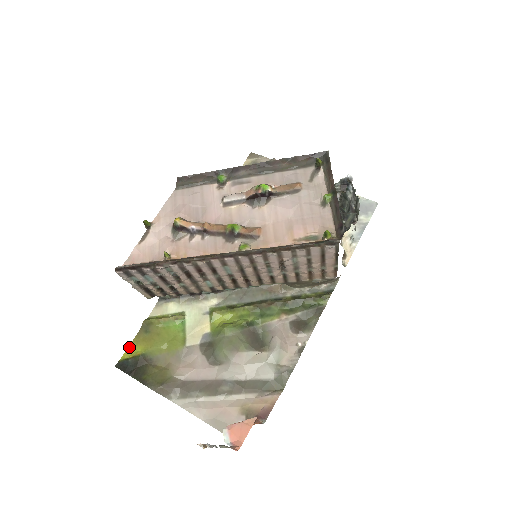
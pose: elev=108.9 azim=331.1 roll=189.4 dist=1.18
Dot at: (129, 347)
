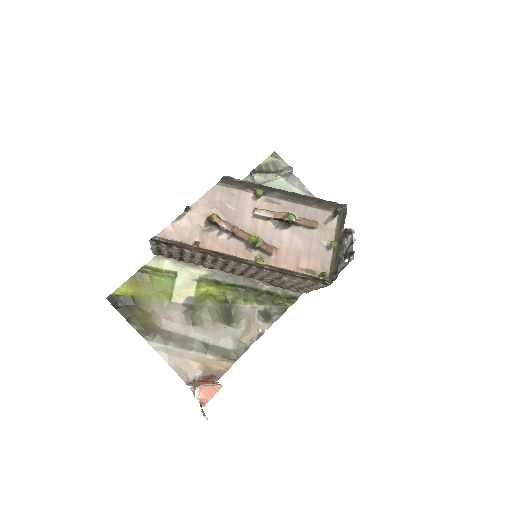
Dot at: (122, 286)
